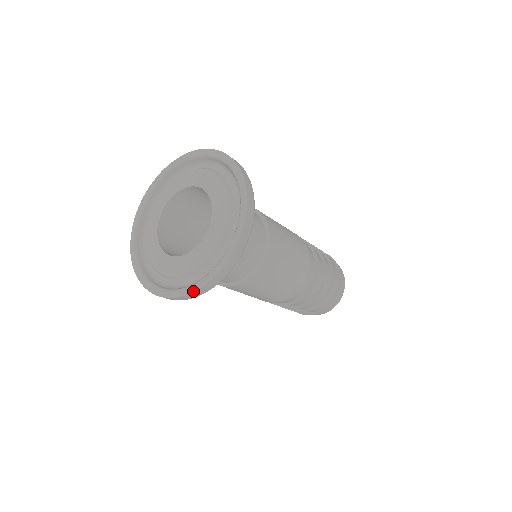
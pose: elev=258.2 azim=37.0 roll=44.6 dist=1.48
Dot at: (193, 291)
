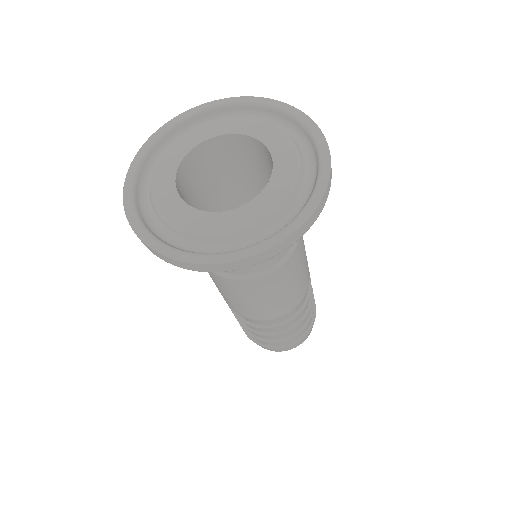
Dot at: (304, 221)
